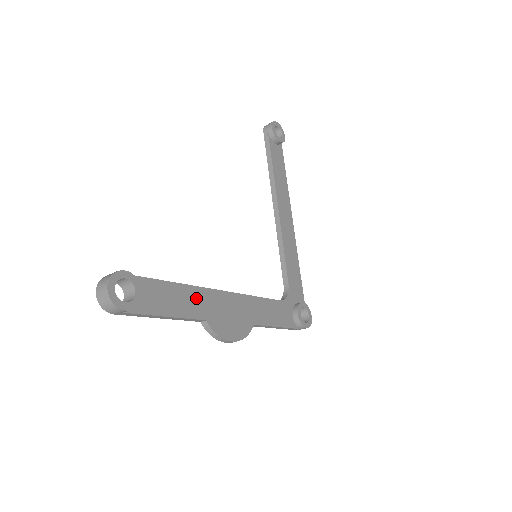
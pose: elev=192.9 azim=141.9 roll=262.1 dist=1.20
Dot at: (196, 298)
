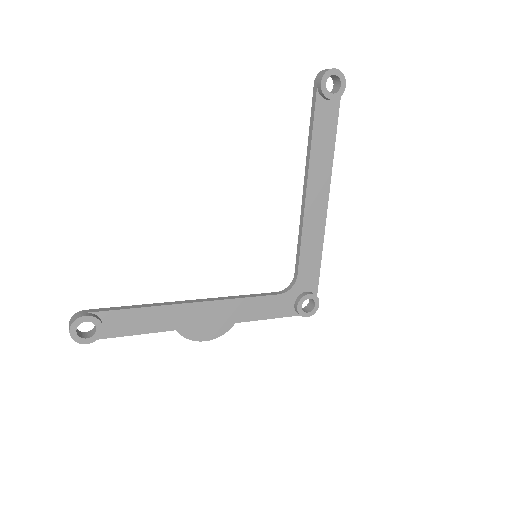
Dot at: (166, 315)
